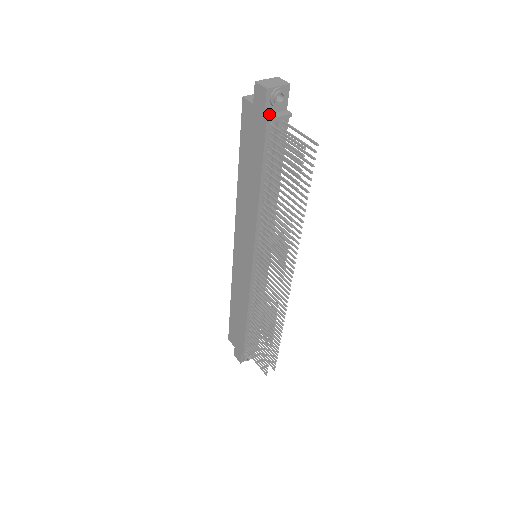
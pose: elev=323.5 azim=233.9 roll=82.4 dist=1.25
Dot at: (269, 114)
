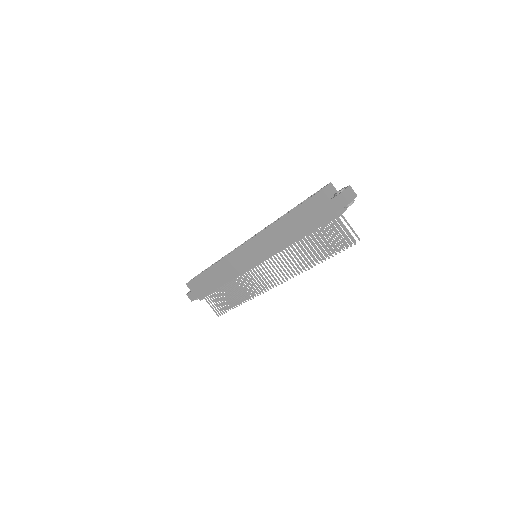
Dot at: (338, 210)
